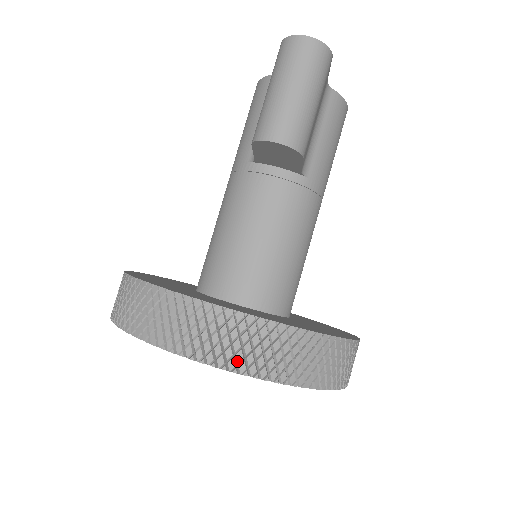
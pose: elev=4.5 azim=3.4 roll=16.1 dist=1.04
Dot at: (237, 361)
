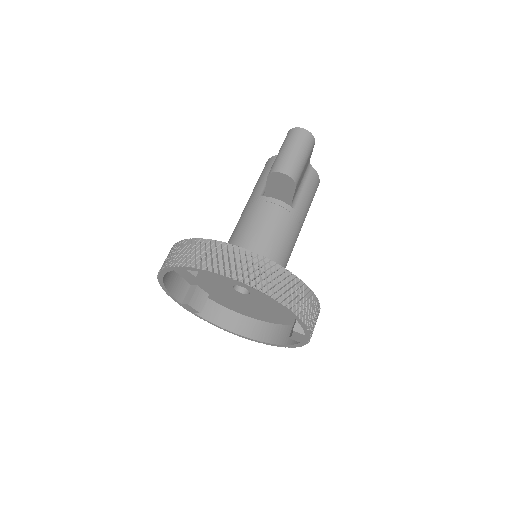
Dot at: (250, 279)
